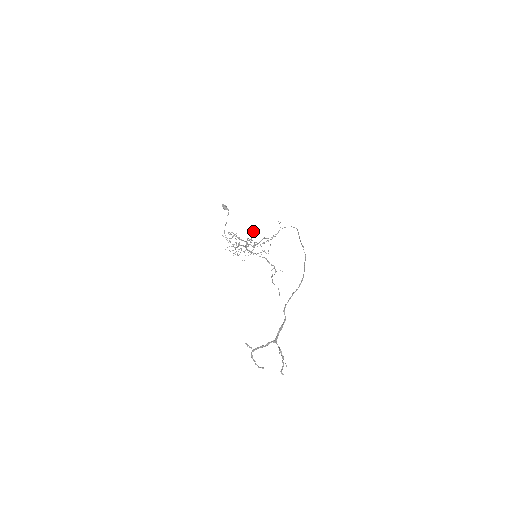
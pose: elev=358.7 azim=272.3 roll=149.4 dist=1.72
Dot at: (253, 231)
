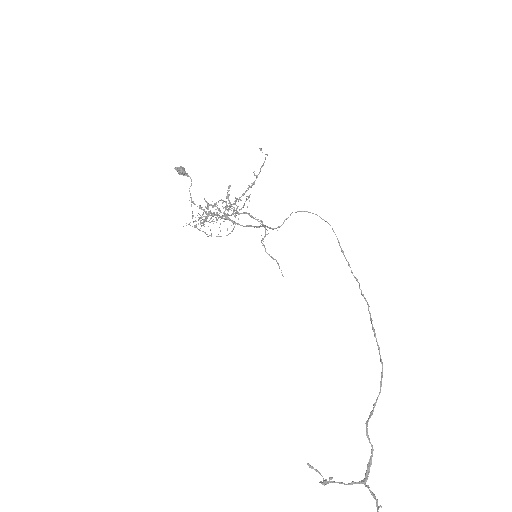
Dot at: occluded
